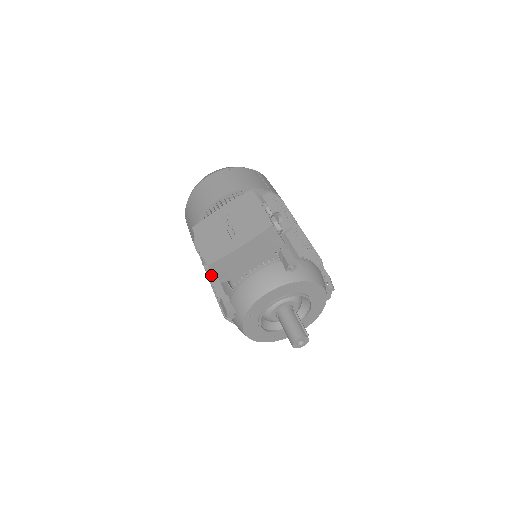
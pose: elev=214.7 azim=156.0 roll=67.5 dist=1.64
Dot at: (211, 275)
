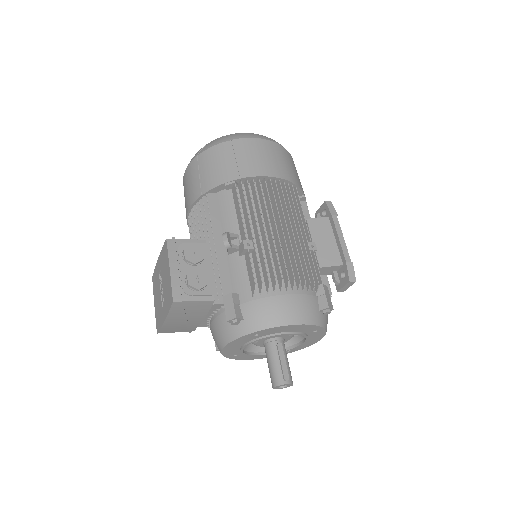
Dot at: occluded
